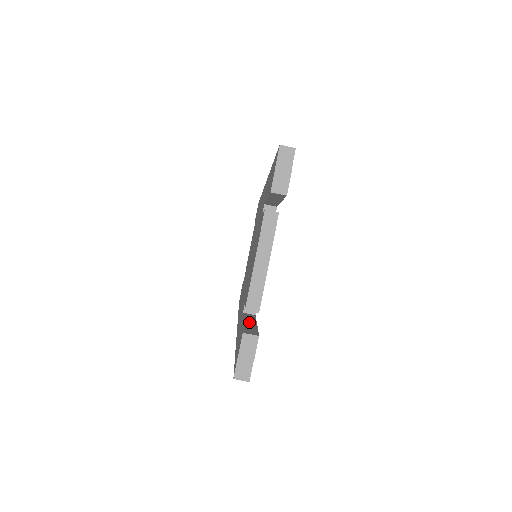
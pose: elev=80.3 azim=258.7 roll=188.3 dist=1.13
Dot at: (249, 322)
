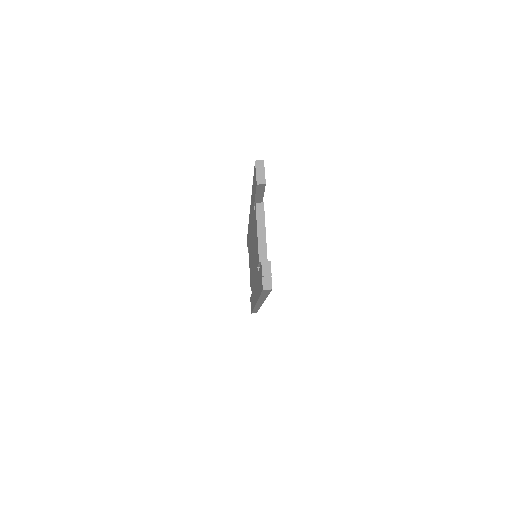
Dot at: occluded
